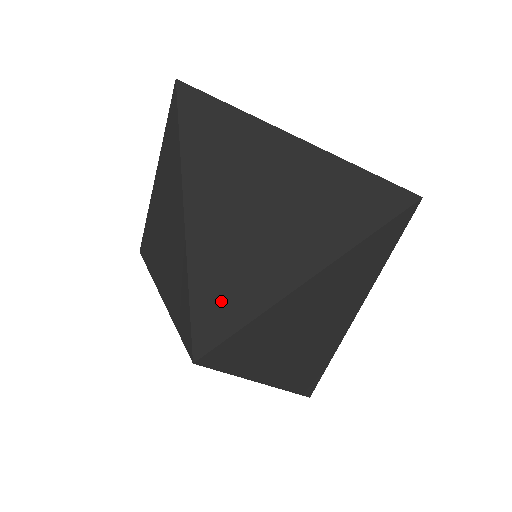
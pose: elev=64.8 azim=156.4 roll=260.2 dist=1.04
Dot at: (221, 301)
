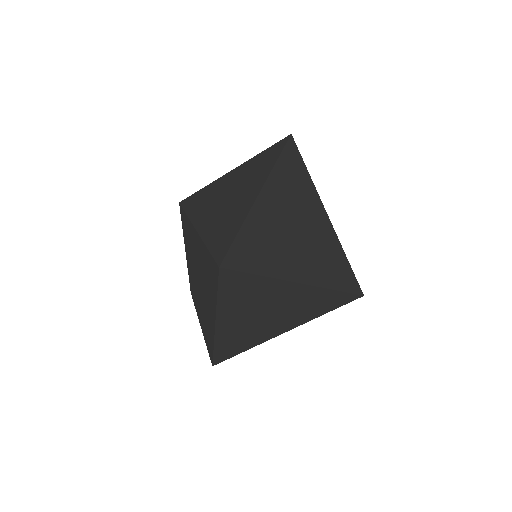
Dot at: (248, 253)
